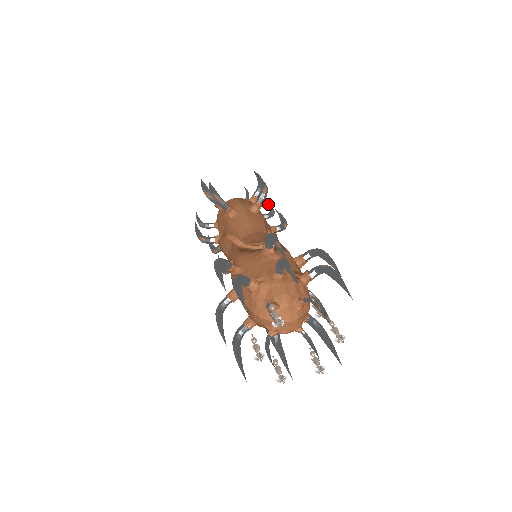
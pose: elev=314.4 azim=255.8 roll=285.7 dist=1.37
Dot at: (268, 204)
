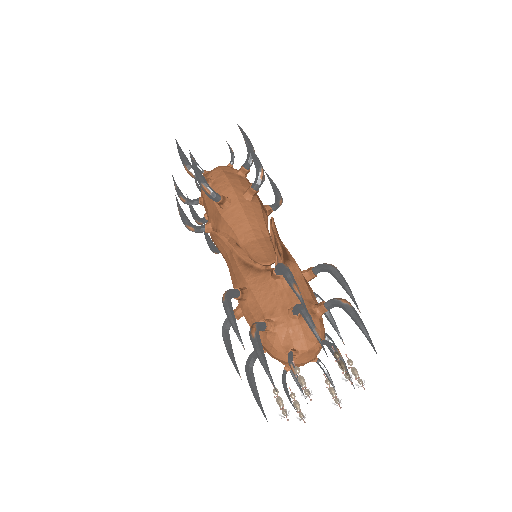
Dot at: occluded
